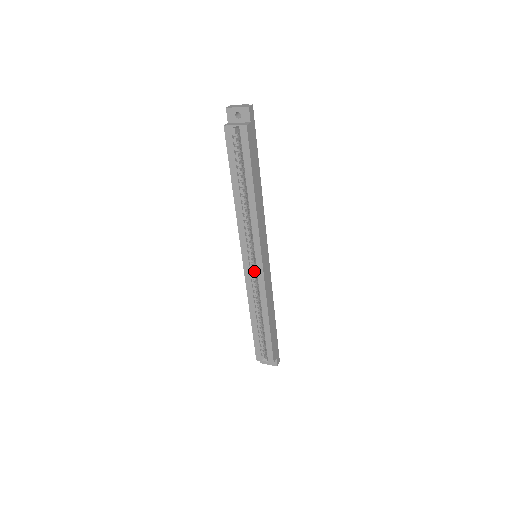
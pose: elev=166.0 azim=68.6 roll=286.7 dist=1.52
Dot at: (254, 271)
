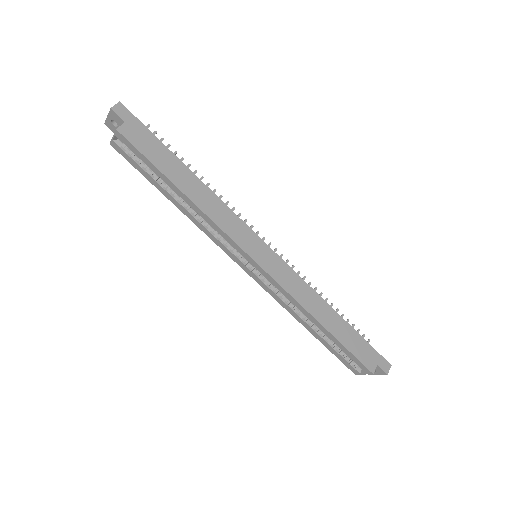
Dot at: occluded
